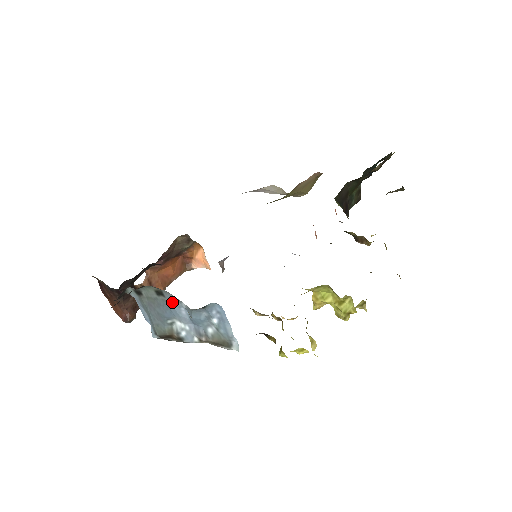
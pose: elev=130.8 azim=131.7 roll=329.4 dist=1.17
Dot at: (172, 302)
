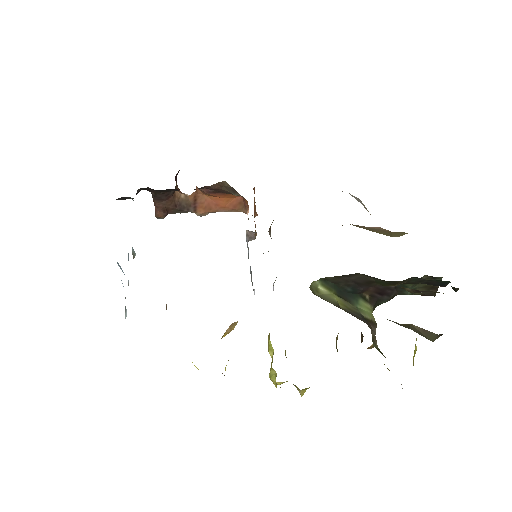
Dot at: occluded
